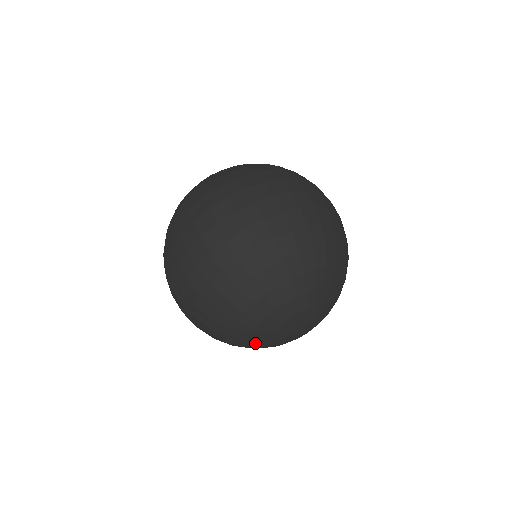
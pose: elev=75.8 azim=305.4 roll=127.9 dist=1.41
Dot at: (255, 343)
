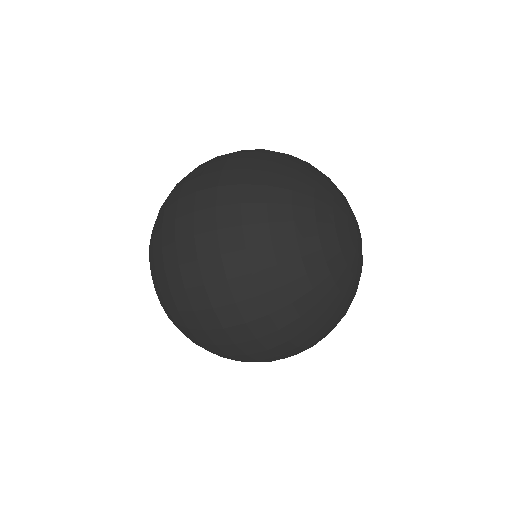
Dot at: (341, 273)
